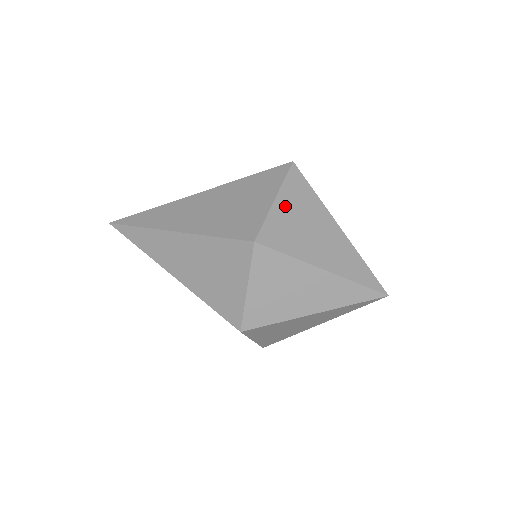
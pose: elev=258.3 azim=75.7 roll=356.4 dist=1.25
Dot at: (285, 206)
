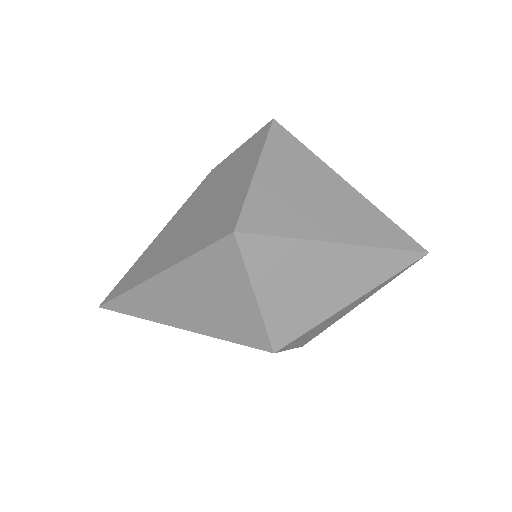
Dot at: (271, 292)
